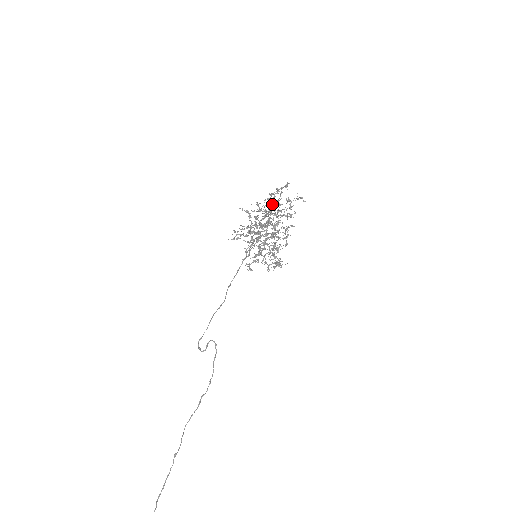
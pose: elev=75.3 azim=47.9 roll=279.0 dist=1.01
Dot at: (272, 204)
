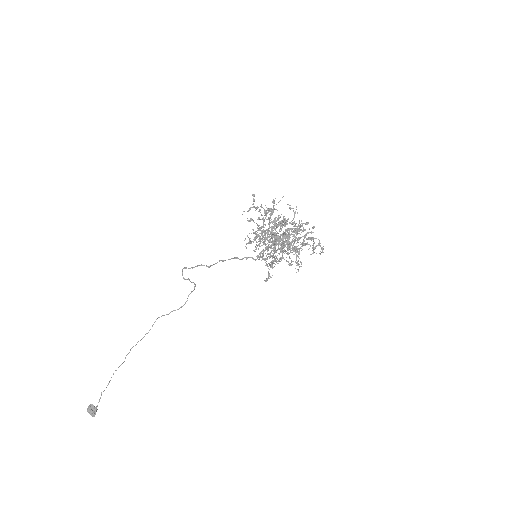
Dot at: (295, 231)
